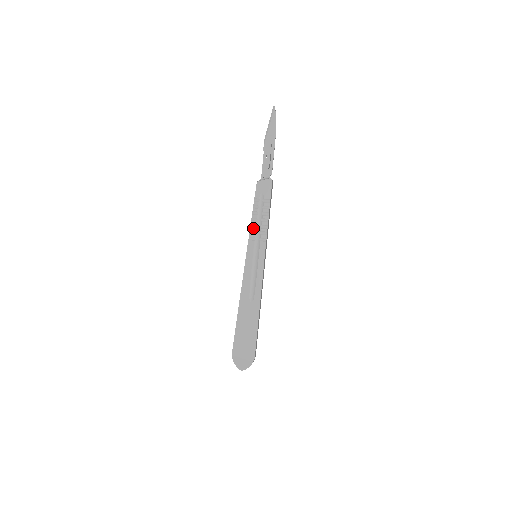
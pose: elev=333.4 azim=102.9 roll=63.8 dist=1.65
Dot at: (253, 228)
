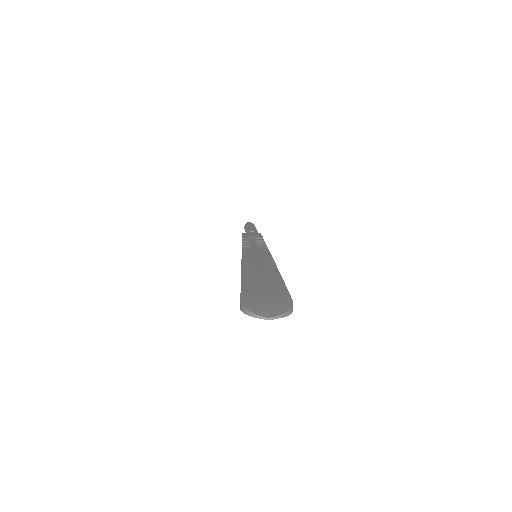
Dot at: (246, 244)
